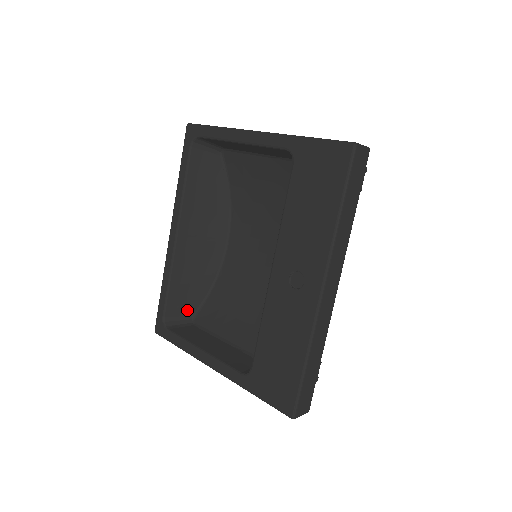
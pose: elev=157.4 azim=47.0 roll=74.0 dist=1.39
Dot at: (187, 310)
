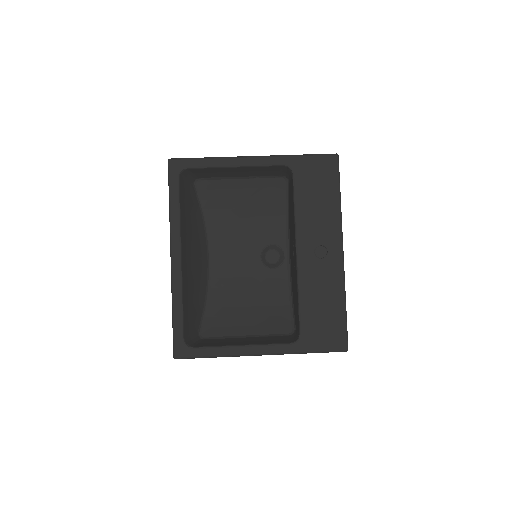
Dot at: (194, 328)
